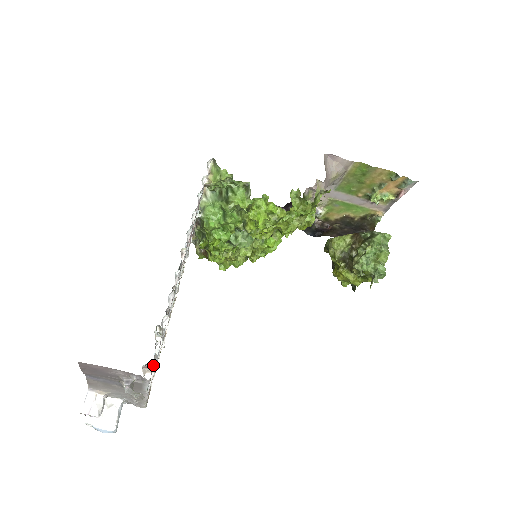
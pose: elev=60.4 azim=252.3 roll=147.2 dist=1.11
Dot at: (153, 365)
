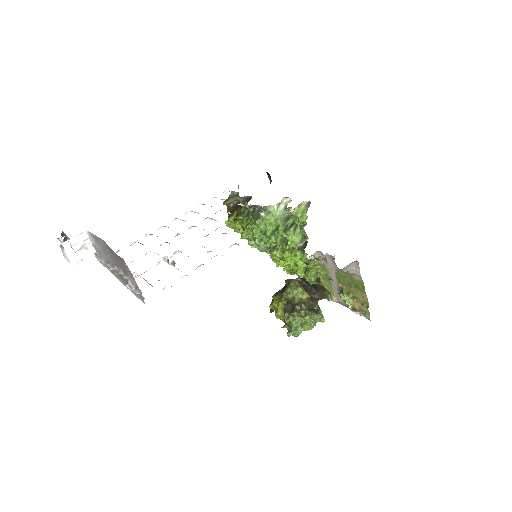
Dot at: occluded
